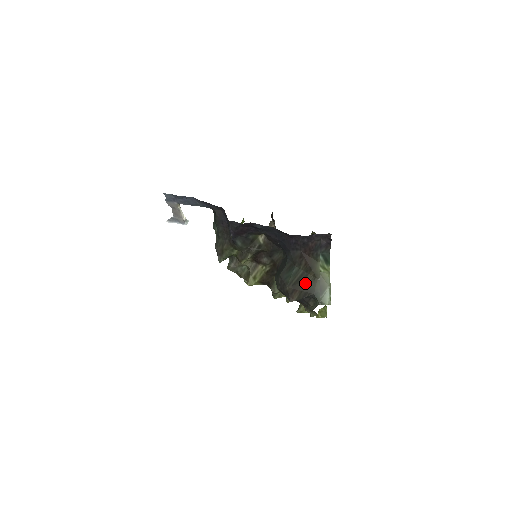
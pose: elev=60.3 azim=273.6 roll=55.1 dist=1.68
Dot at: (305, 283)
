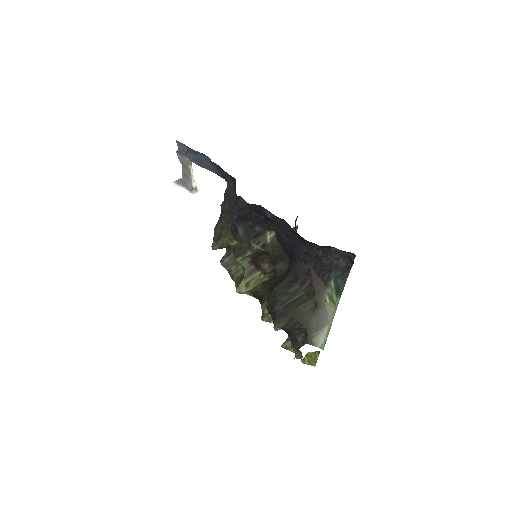
Dot at: (301, 309)
